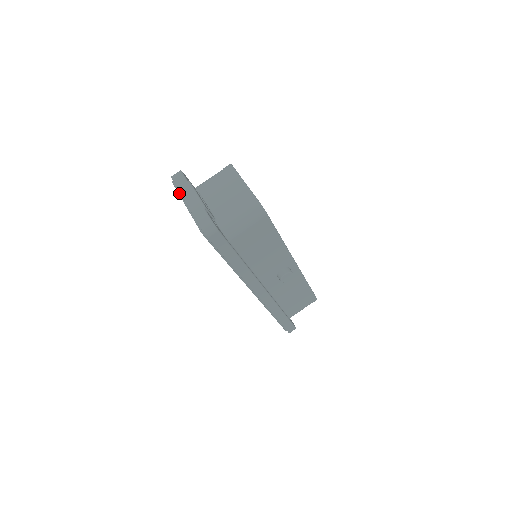
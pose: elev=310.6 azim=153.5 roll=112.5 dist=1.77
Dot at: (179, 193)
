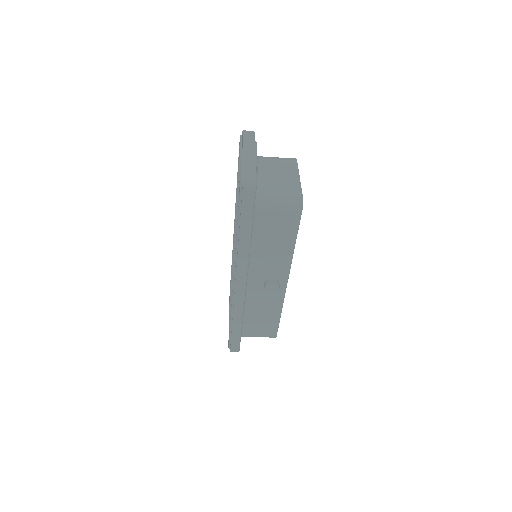
Dot at: (241, 145)
